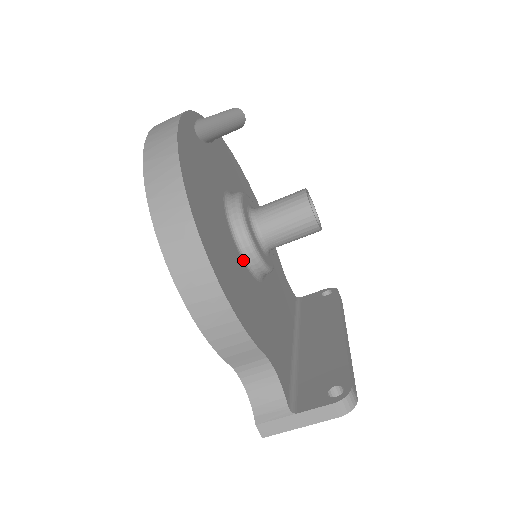
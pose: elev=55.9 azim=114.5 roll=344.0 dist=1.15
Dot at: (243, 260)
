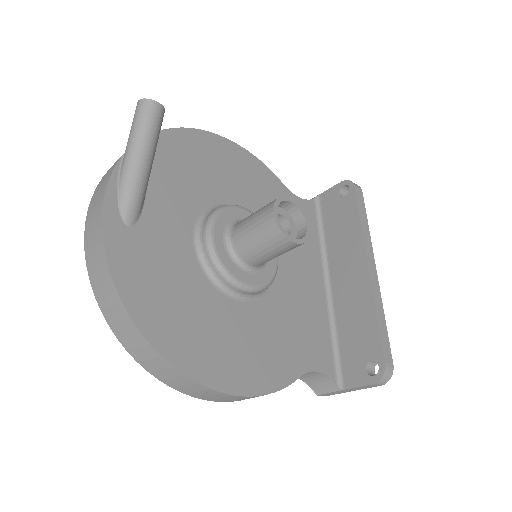
Dot at: (246, 301)
